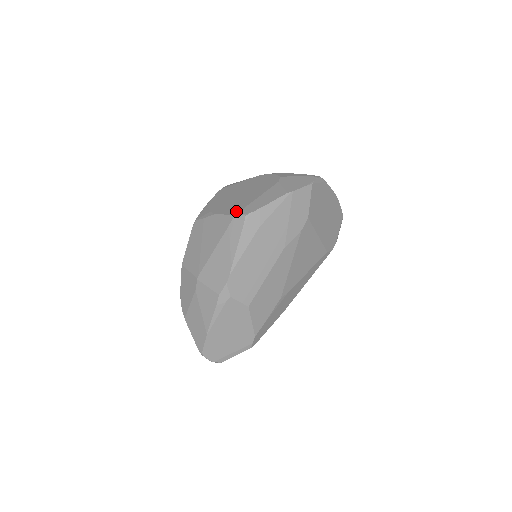
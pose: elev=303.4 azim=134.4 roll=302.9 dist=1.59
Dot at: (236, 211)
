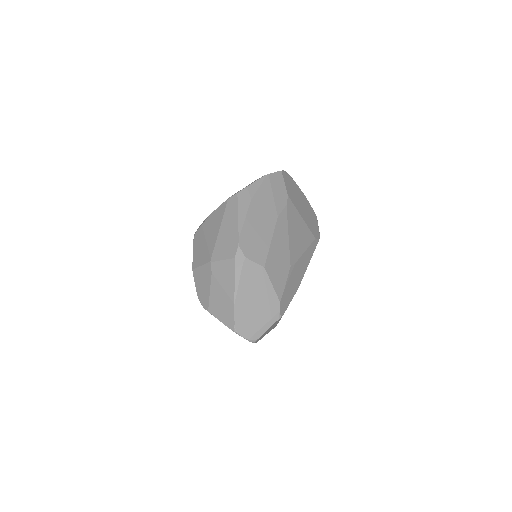
Dot at: (228, 198)
